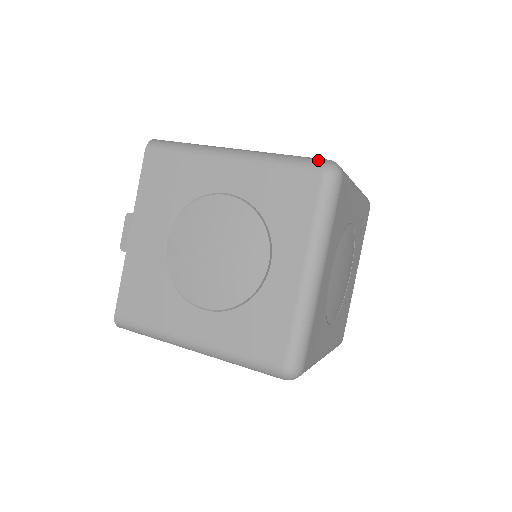
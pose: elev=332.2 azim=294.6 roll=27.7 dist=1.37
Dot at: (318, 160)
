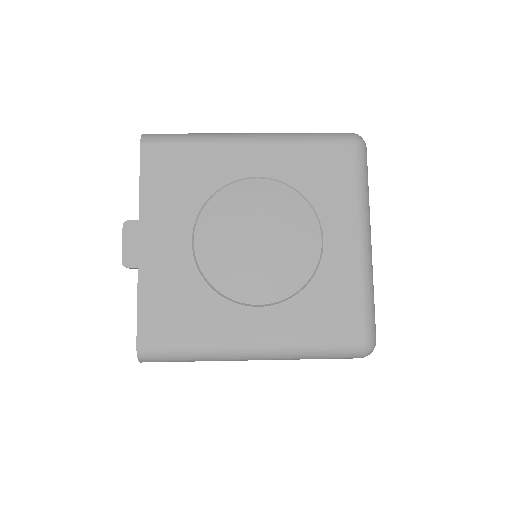
Dot at: (343, 133)
